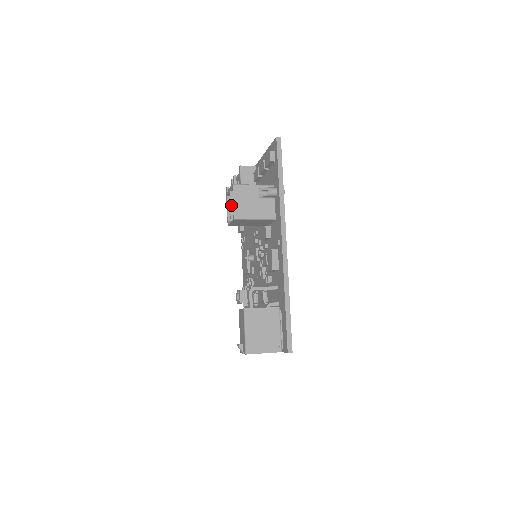
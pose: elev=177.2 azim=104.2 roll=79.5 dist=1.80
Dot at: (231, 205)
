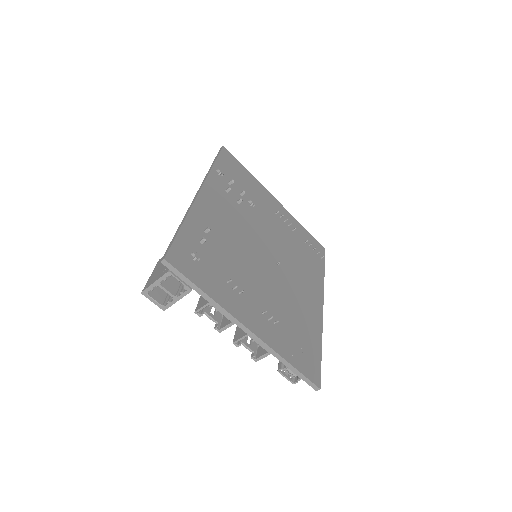
Dot at: occluded
